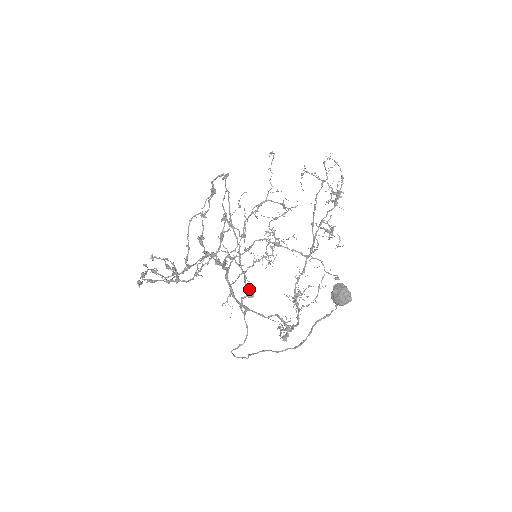
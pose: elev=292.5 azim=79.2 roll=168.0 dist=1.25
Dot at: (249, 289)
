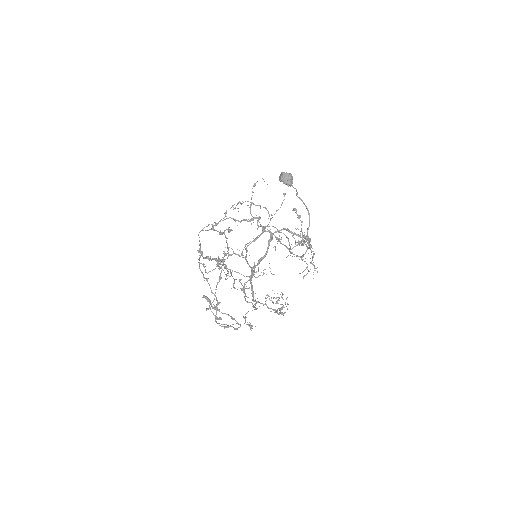
Dot at: (254, 217)
